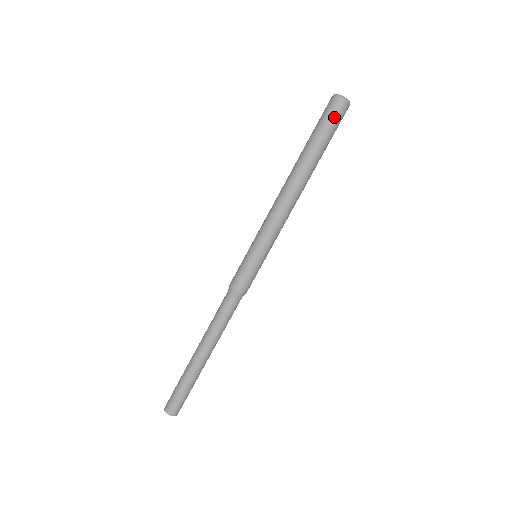
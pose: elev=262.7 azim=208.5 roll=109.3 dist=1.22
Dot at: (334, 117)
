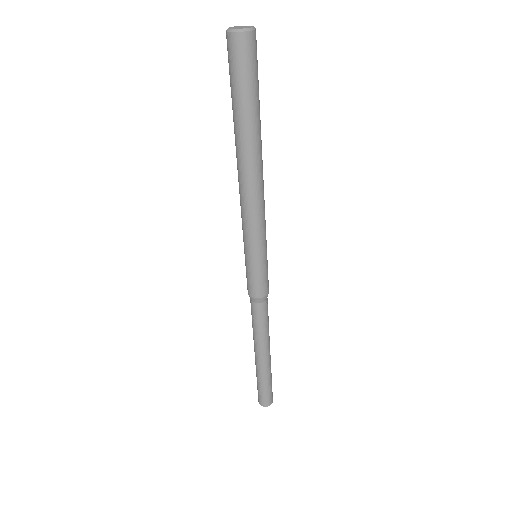
Dot at: (245, 65)
